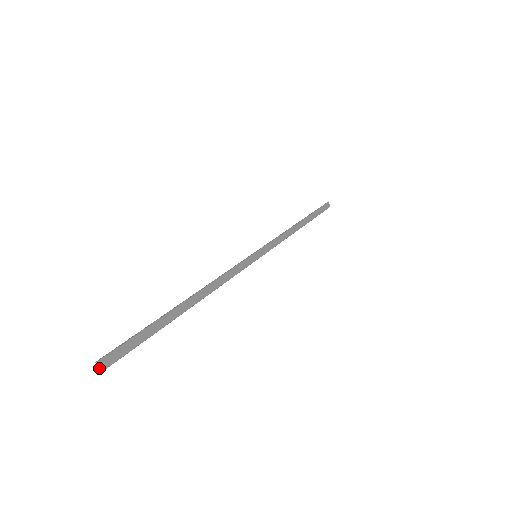
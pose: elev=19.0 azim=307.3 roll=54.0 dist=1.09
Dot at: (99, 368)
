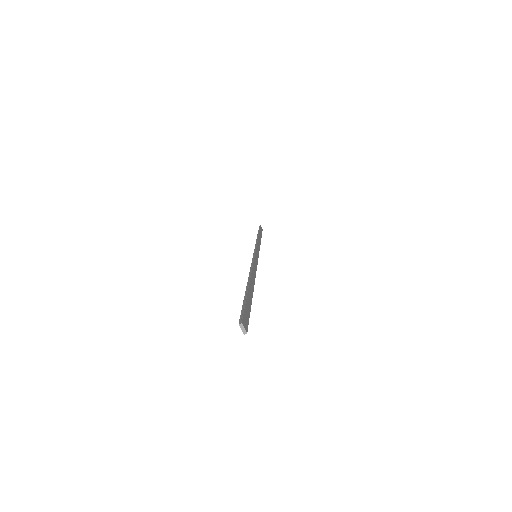
Dot at: (244, 330)
